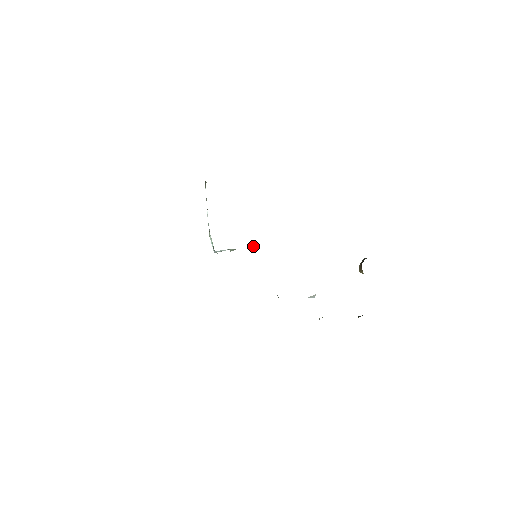
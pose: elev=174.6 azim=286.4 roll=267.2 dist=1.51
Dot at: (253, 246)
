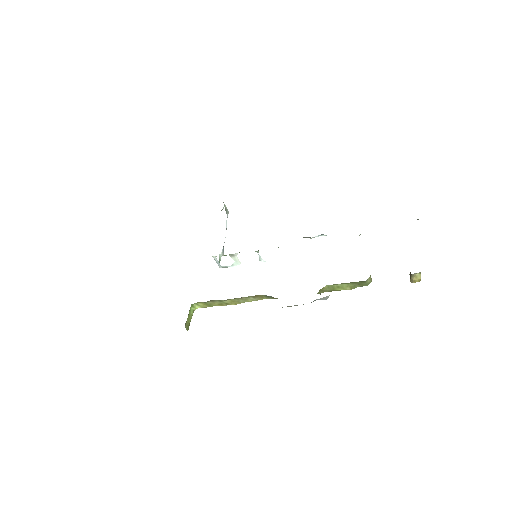
Dot at: (258, 252)
